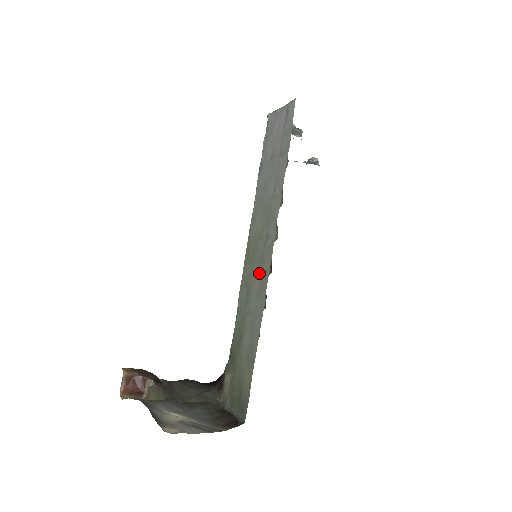
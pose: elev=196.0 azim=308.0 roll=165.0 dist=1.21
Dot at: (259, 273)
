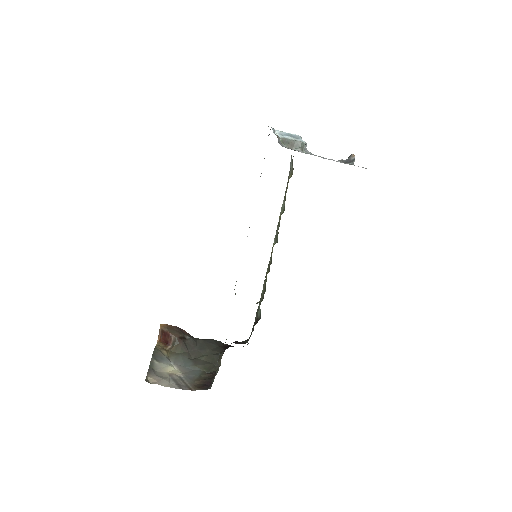
Dot at: occluded
